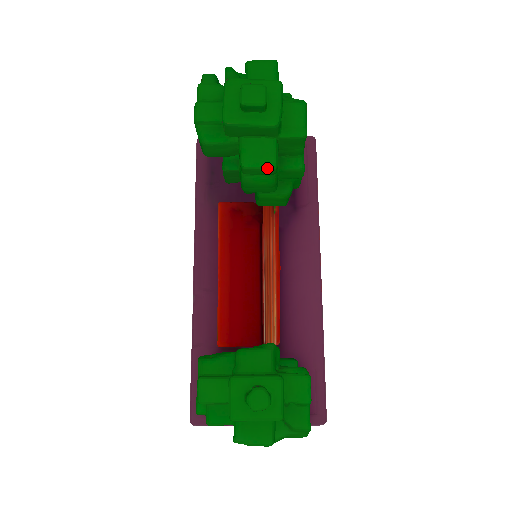
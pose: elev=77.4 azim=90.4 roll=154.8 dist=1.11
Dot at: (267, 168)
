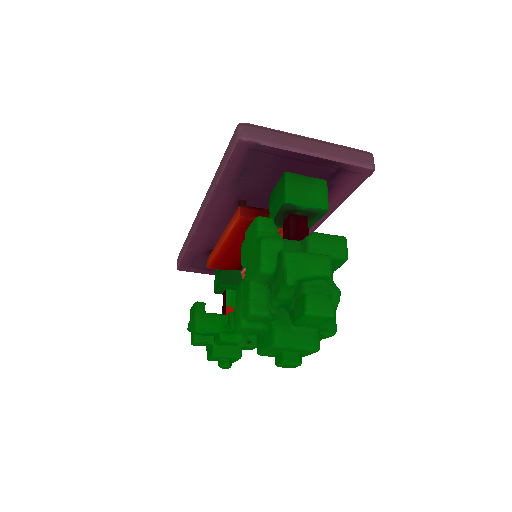
Dot at: occluded
